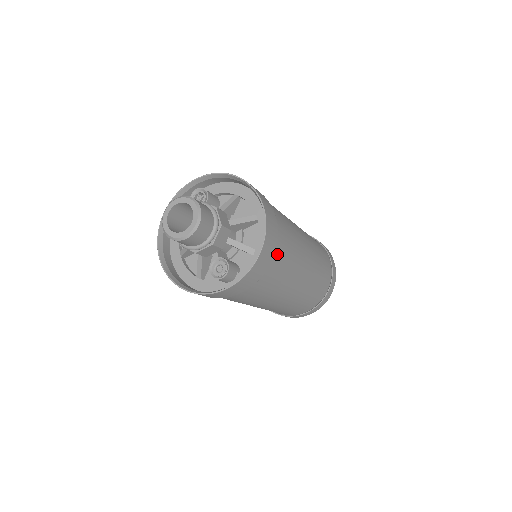
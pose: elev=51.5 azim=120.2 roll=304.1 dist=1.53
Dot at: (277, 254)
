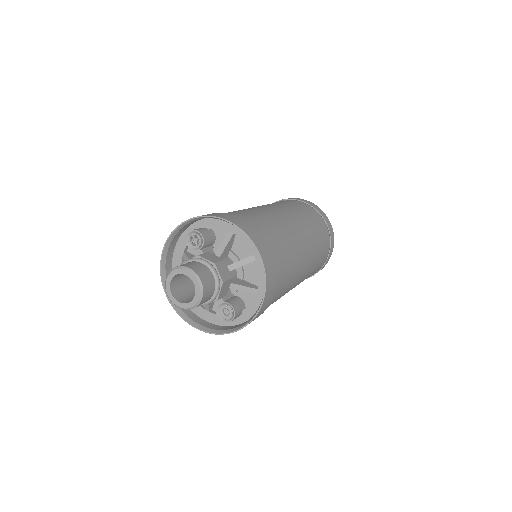
Dot at: (278, 284)
